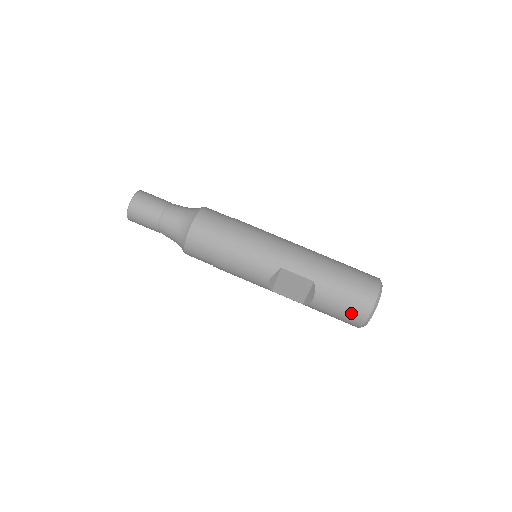
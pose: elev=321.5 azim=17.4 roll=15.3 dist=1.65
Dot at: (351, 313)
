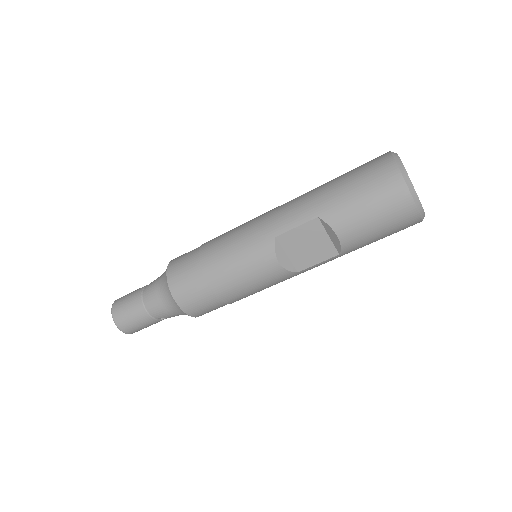
Dot at: (388, 209)
